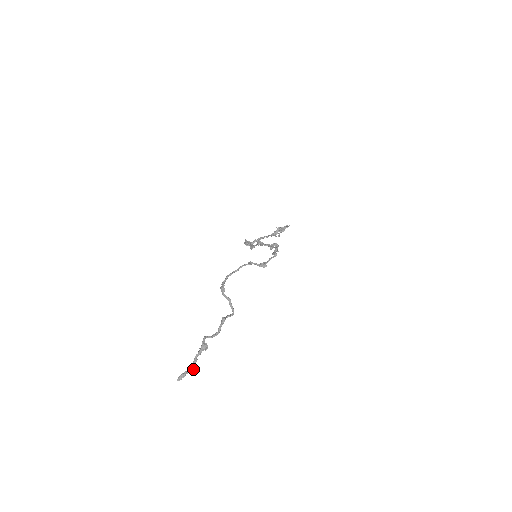
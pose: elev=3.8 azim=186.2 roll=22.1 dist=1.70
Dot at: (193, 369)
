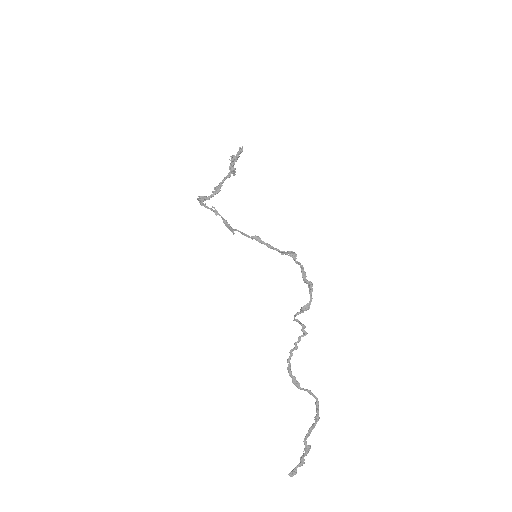
Dot at: (302, 465)
